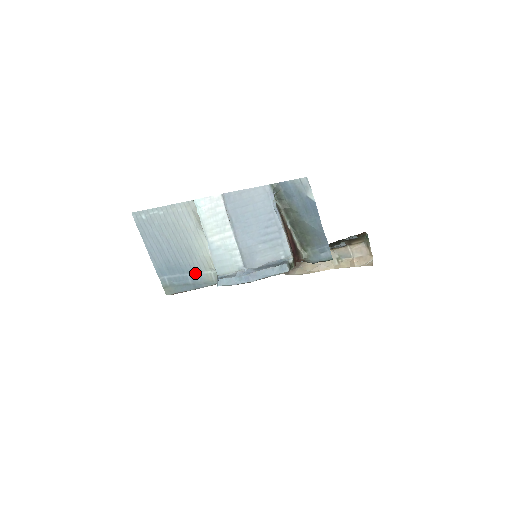
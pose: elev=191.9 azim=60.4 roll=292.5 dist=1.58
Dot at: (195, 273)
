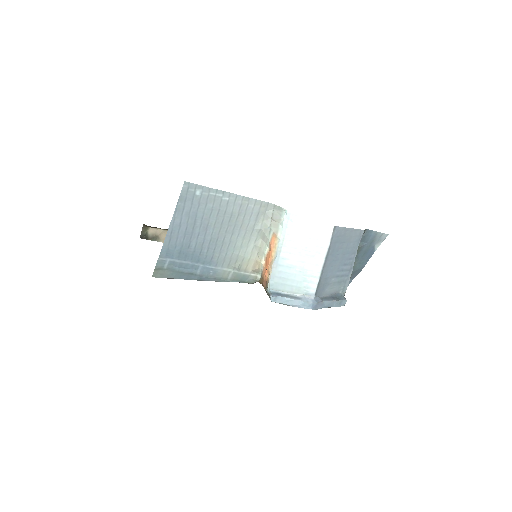
Dot at: (212, 266)
